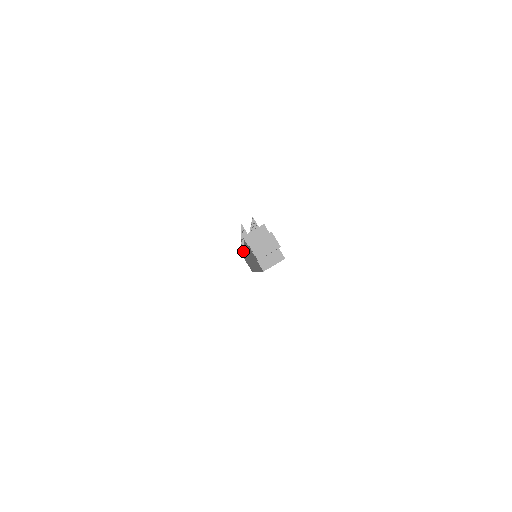
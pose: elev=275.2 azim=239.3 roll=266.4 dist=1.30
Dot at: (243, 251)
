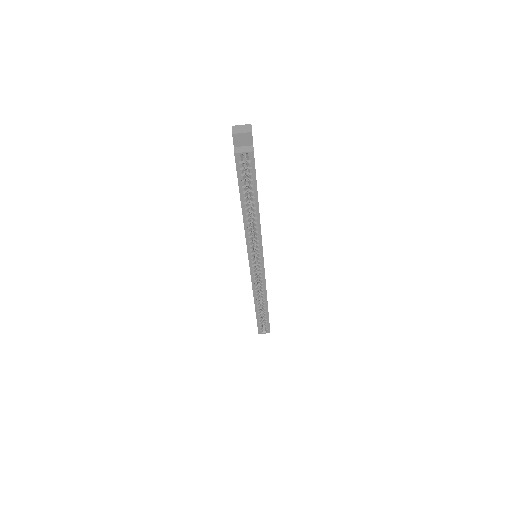
Dot at: occluded
